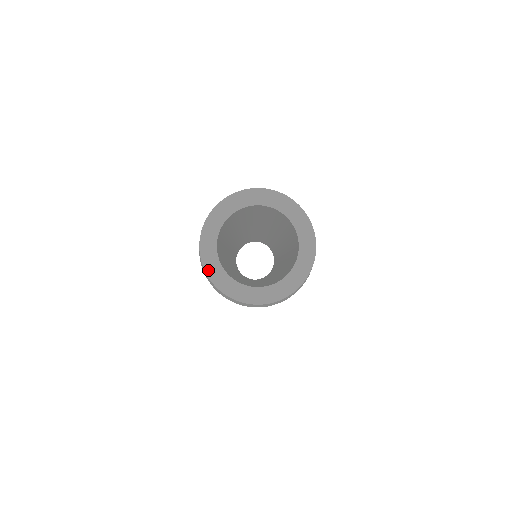
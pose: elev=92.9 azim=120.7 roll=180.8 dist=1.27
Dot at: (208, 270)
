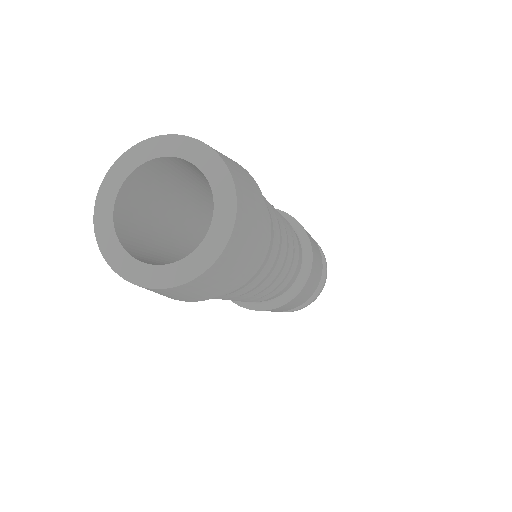
Dot at: (143, 283)
